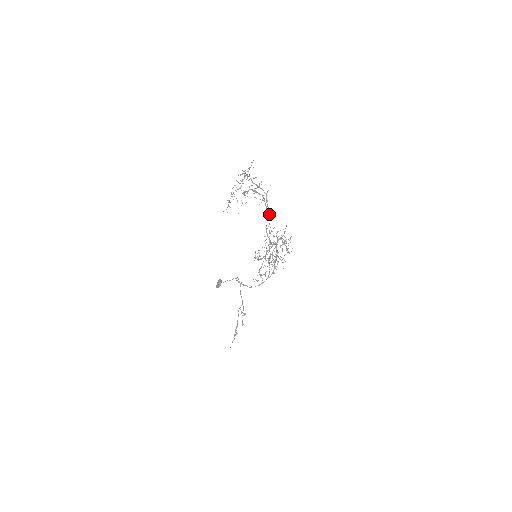
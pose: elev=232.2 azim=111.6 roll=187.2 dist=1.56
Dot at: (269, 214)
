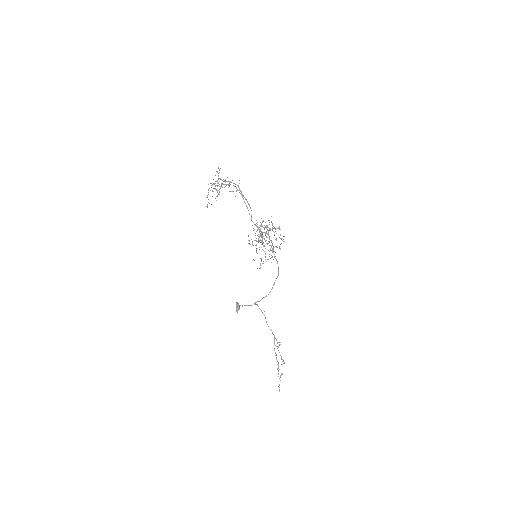
Dot at: (247, 202)
